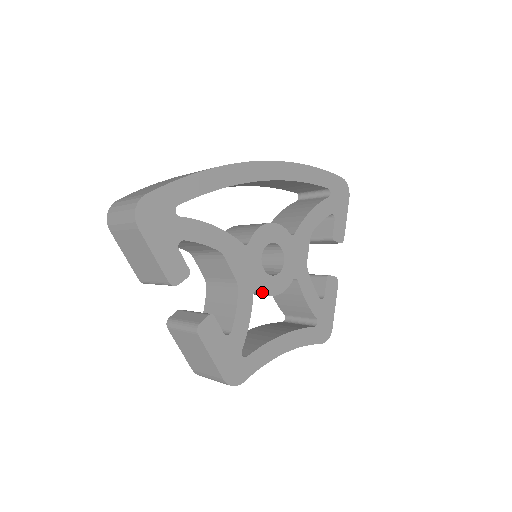
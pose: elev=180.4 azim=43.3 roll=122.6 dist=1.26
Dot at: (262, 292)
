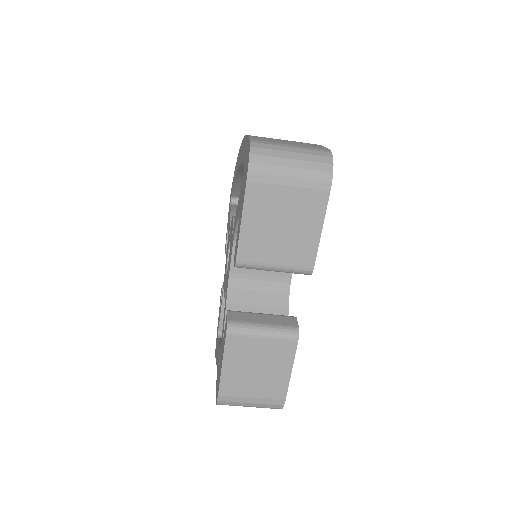
Dot at: occluded
